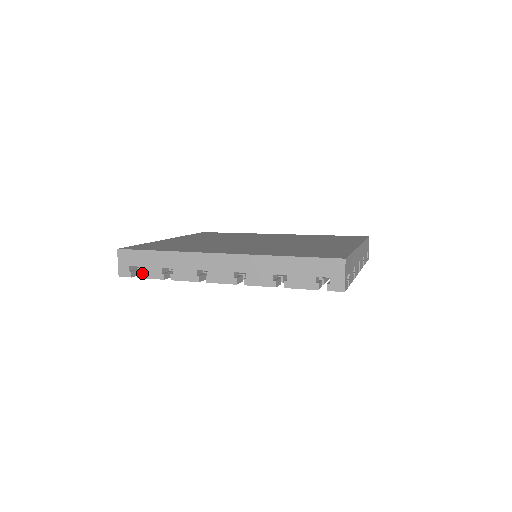
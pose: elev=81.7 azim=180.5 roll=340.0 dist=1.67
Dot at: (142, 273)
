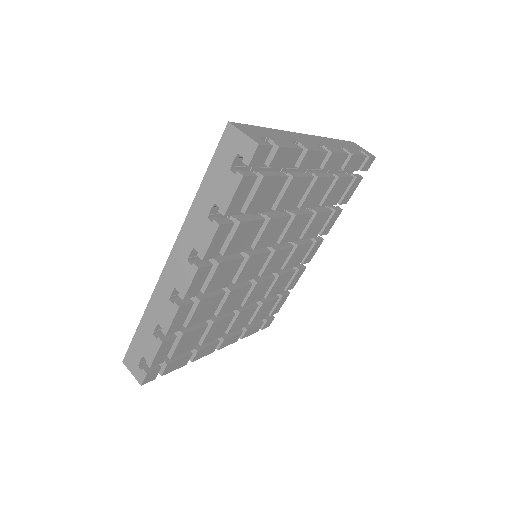
Dot at: (148, 359)
